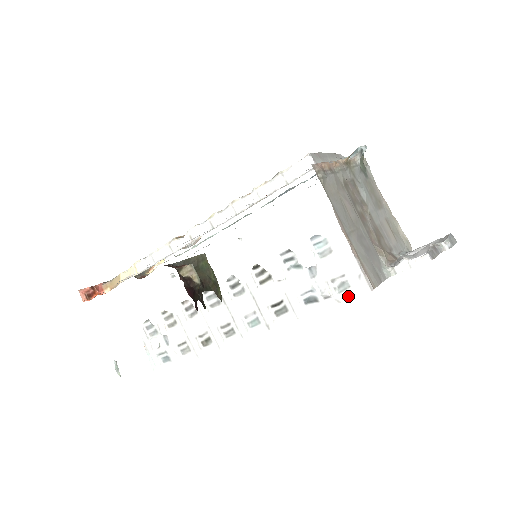
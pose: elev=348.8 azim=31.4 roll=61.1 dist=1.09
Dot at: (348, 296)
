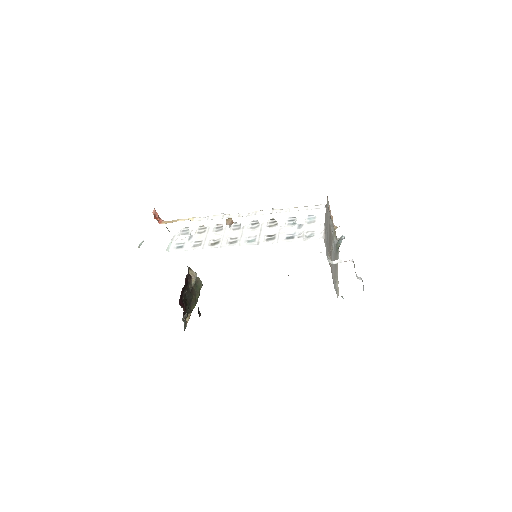
Dot at: (310, 239)
